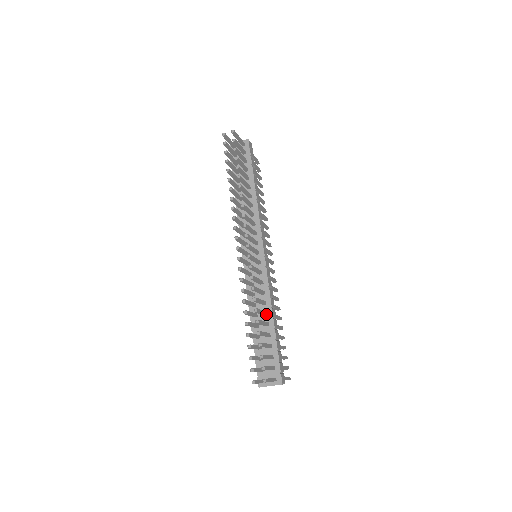
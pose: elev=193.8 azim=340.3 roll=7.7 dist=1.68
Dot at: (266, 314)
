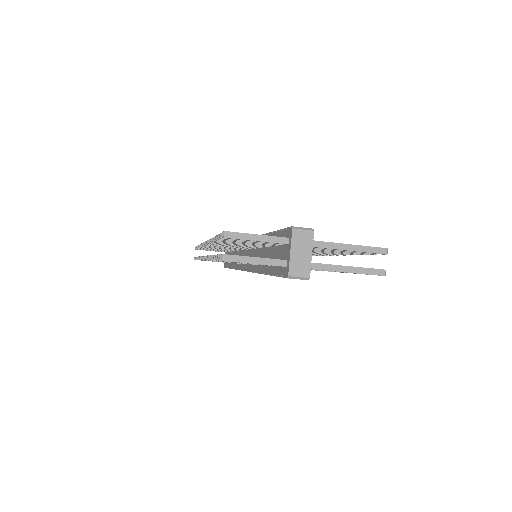
Dot at: occluded
